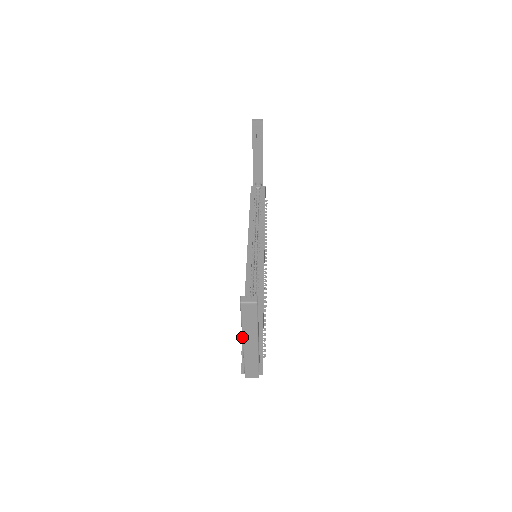
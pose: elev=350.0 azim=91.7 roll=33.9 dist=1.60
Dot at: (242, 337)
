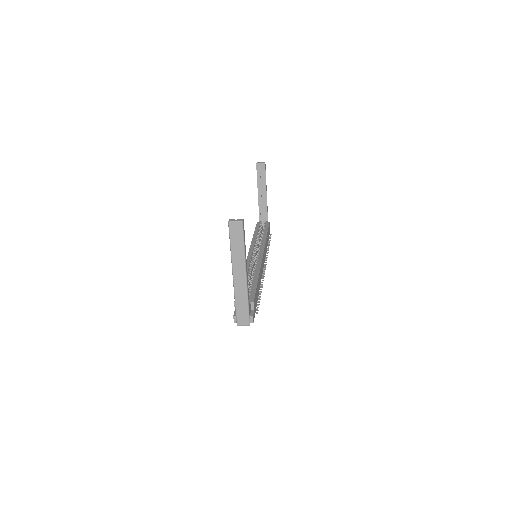
Dot at: (232, 267)
